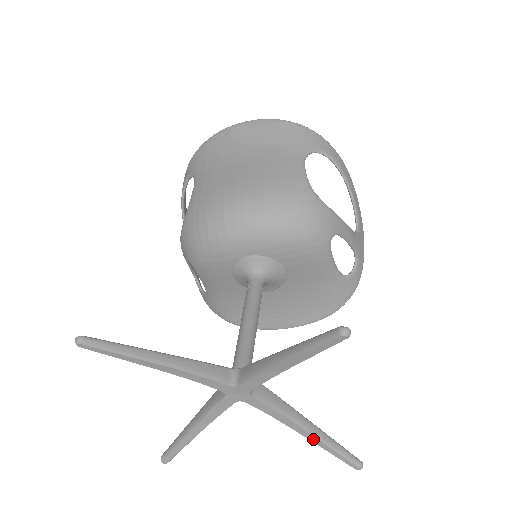
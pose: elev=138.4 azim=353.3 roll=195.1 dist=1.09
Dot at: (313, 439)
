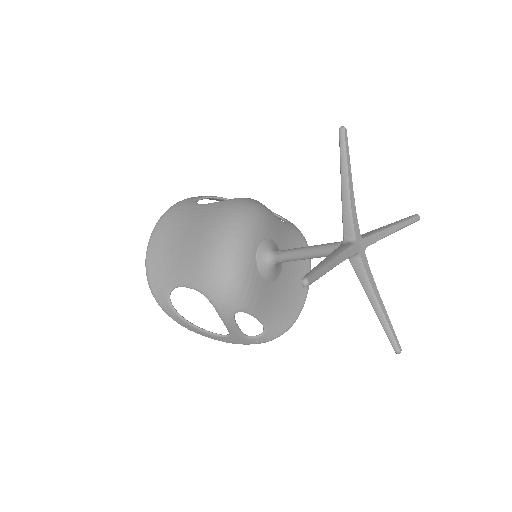
Dot at: (397, 228)
